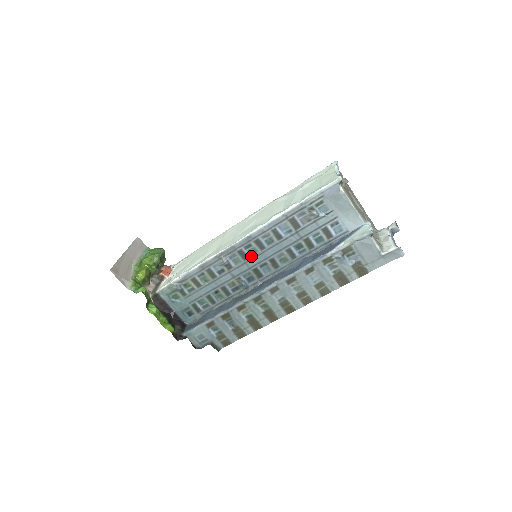
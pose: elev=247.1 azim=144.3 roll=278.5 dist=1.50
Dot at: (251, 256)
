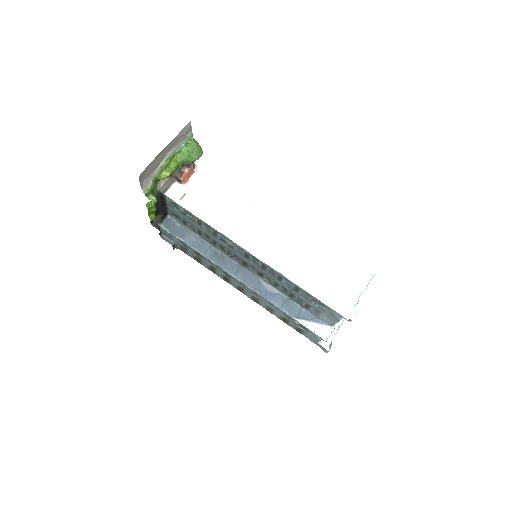
Dot at: (251, 260)
